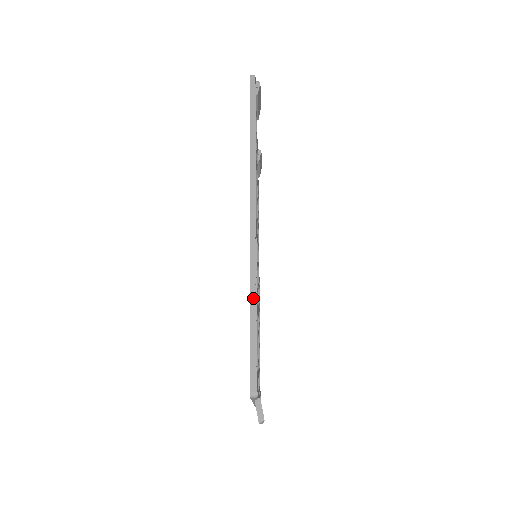
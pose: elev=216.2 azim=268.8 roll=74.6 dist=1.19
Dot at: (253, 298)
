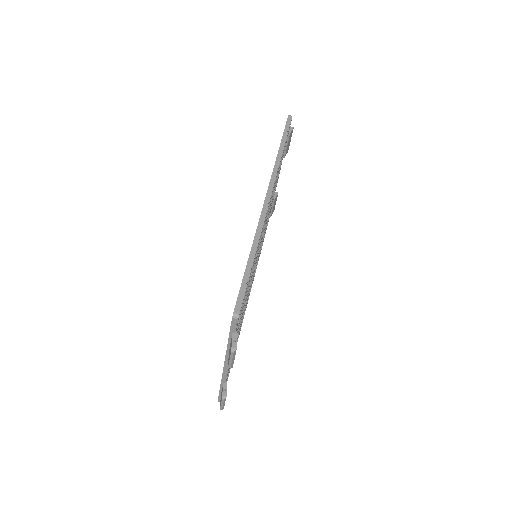
Dot at: (253, 250)
